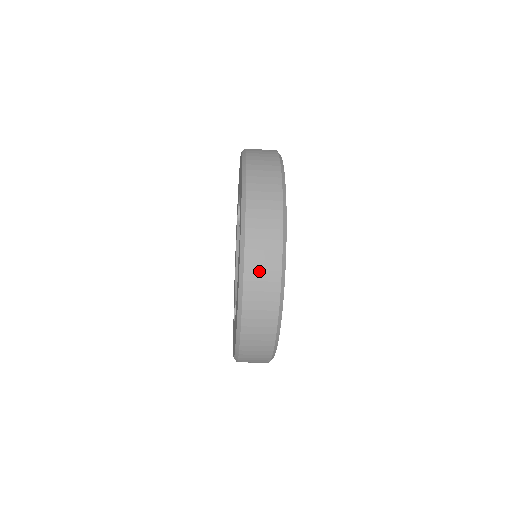
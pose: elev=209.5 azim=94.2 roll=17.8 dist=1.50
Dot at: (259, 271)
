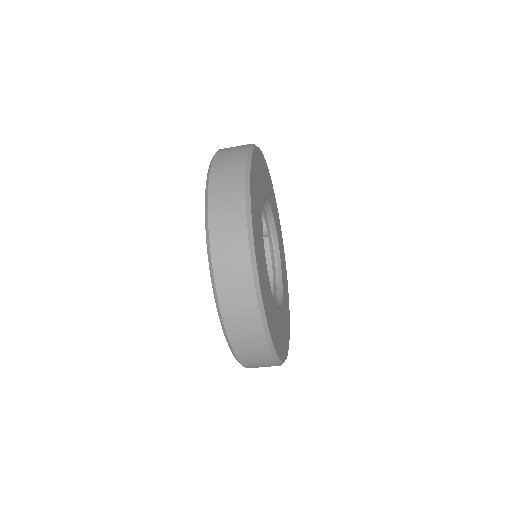
Dot at: (224, 233)
